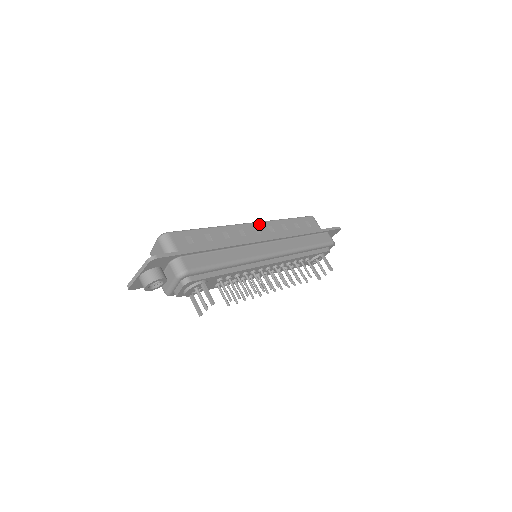
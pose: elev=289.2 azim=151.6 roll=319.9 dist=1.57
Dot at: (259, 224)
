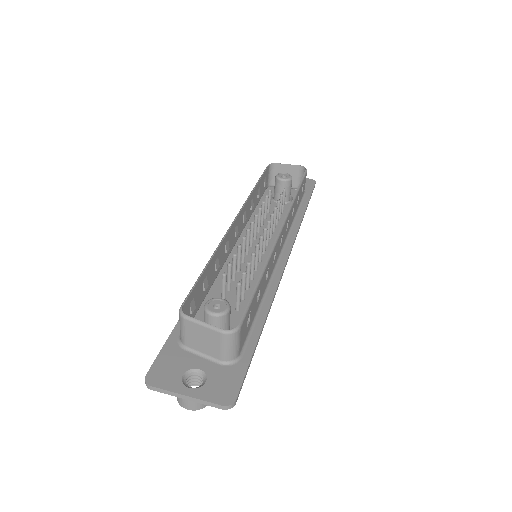
Dot at: (285, 226)
